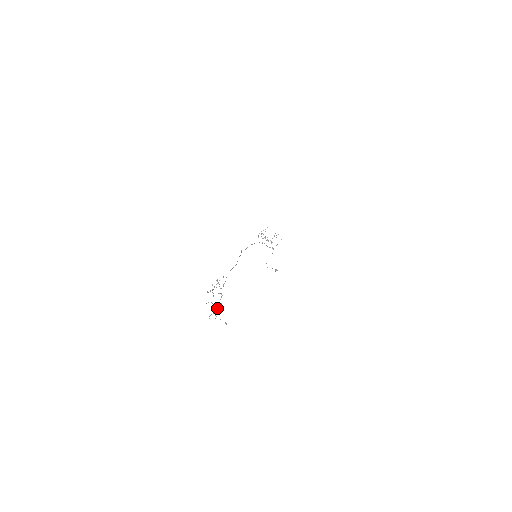
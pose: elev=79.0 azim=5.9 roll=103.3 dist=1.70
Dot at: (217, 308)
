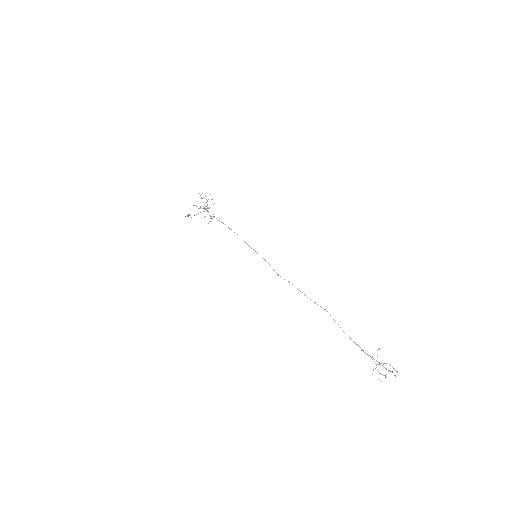
Dot at: (377, 369)
